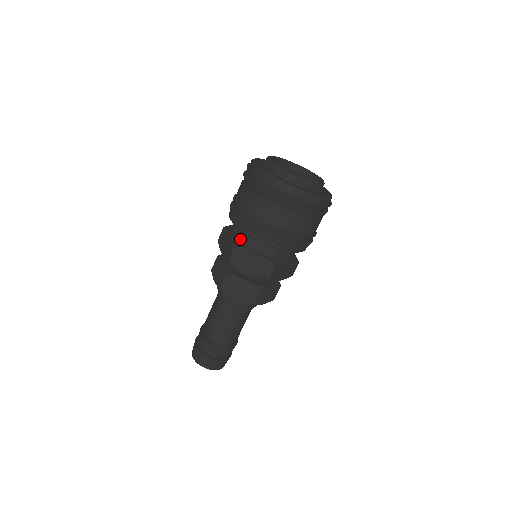
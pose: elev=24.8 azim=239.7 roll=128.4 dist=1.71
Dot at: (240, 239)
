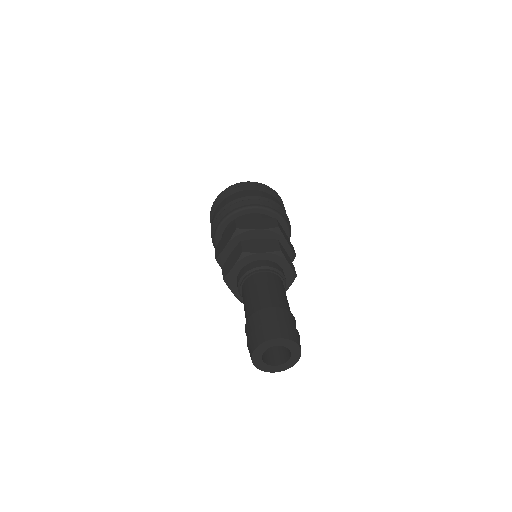
Dot at: occluded
